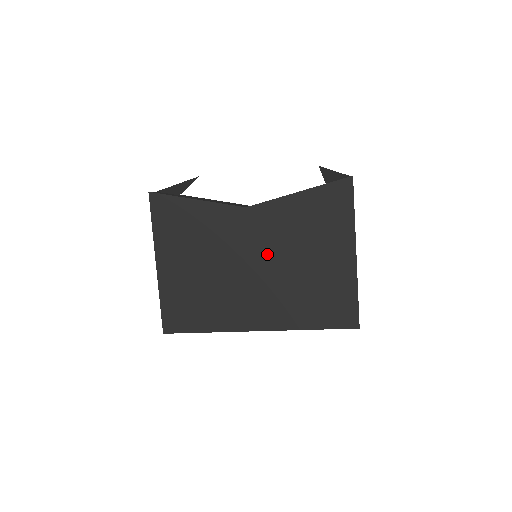
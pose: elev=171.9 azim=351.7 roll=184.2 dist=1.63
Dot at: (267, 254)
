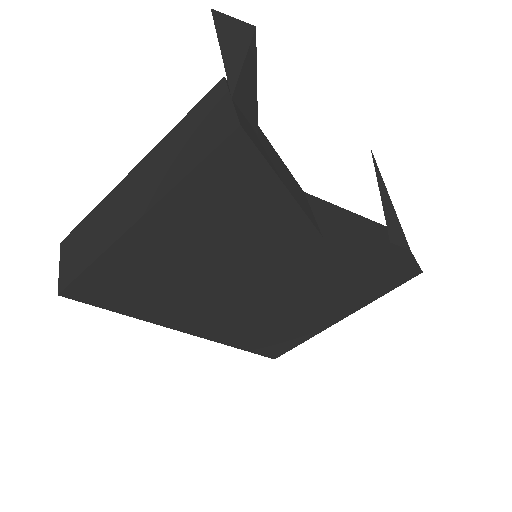
Dot at: (282, 286)
